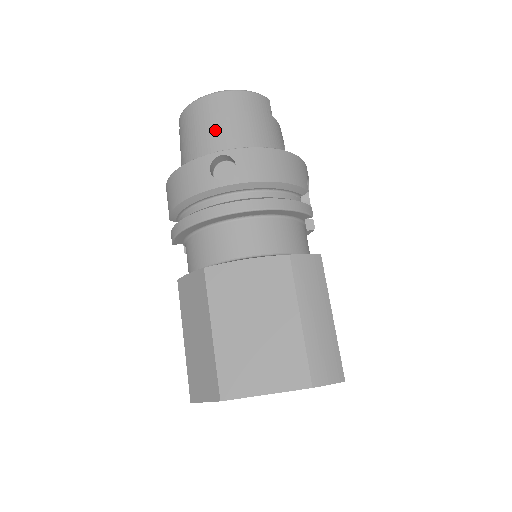
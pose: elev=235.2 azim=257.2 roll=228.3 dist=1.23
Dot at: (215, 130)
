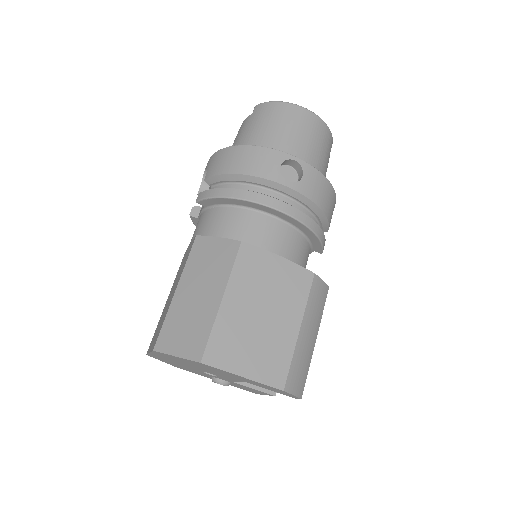
Dot at: (292, 137)
